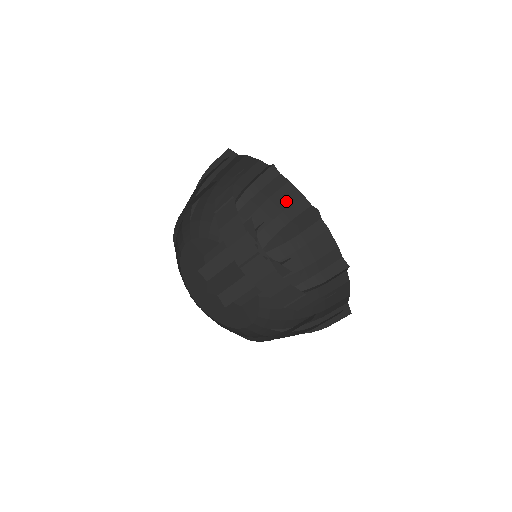
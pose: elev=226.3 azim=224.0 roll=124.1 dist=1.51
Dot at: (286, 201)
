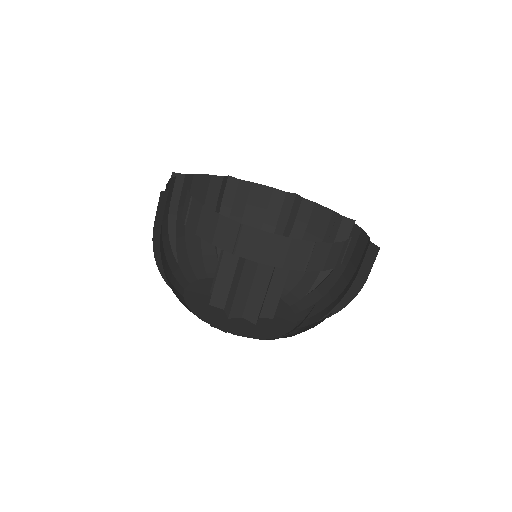
Dot at: (321, 226)
